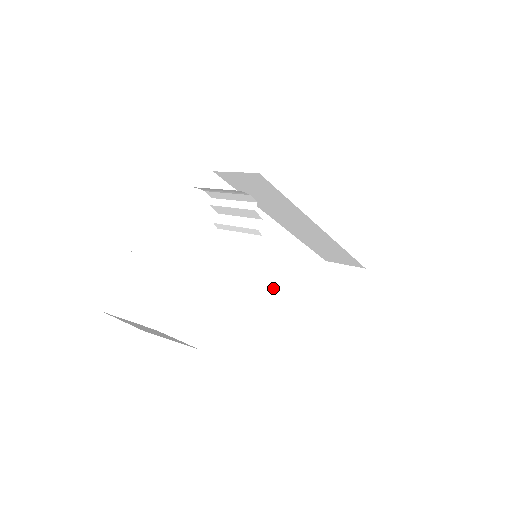
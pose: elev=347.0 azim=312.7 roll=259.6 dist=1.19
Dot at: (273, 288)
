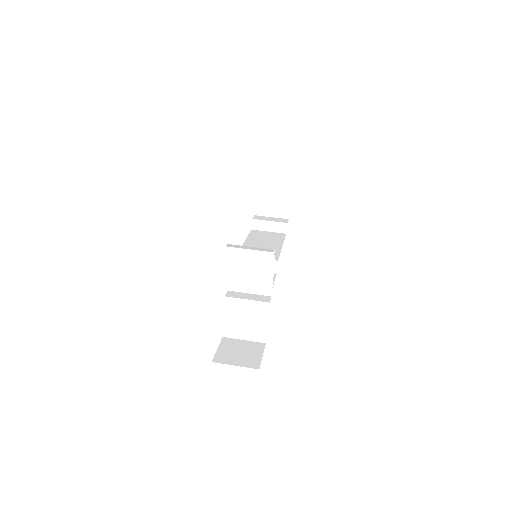
Dot at: occluded
